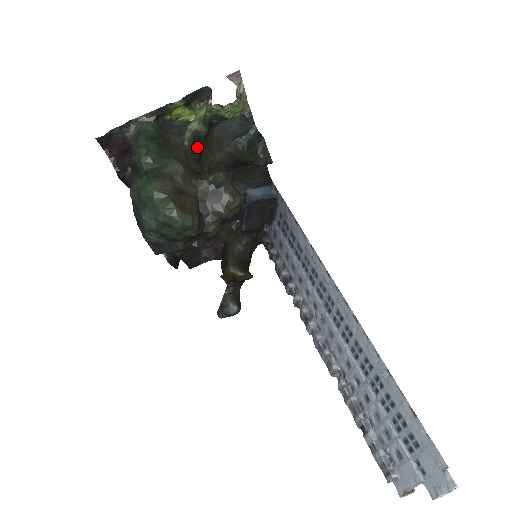
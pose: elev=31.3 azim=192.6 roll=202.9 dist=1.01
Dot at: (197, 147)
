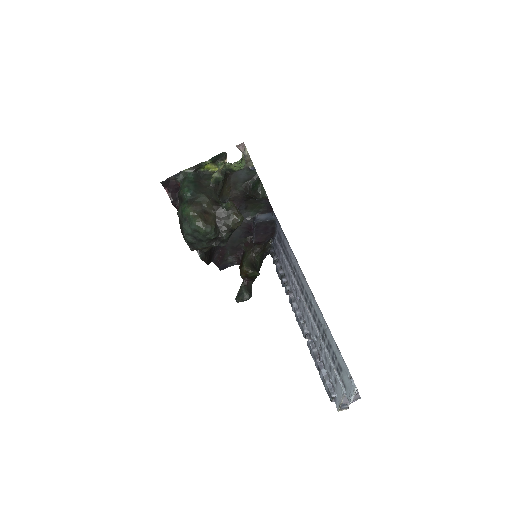
Dot at: (218, 187)
